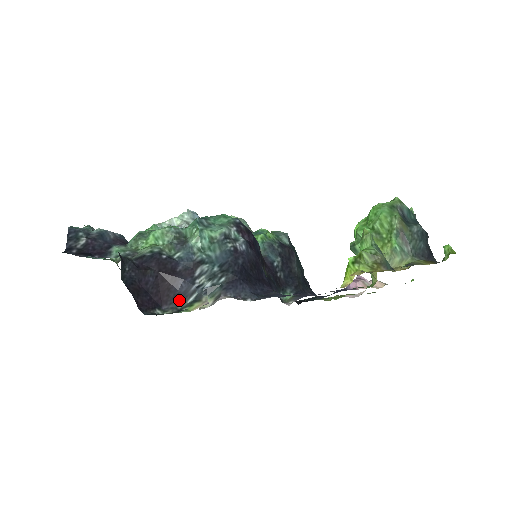
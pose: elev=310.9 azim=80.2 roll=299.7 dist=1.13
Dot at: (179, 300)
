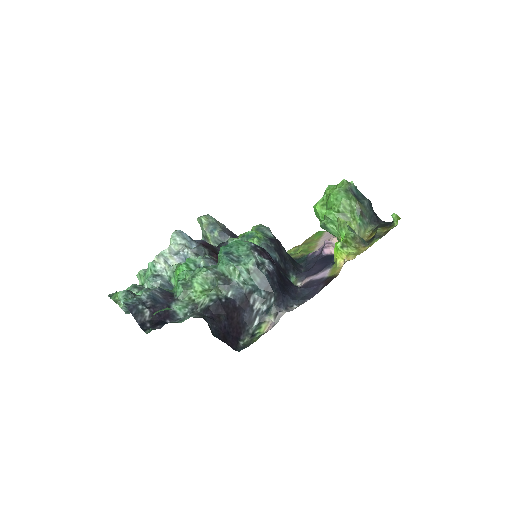
Dot at: (248, 327)
